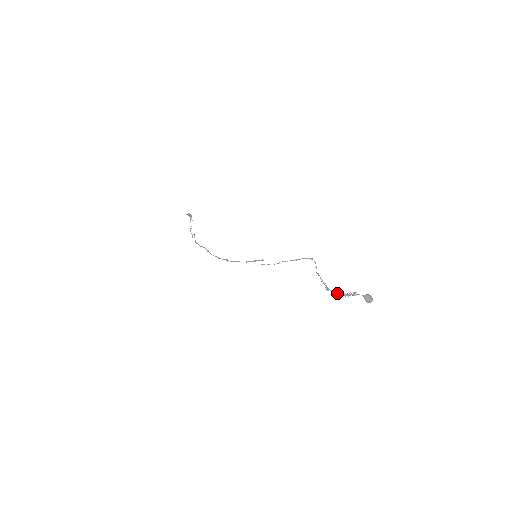
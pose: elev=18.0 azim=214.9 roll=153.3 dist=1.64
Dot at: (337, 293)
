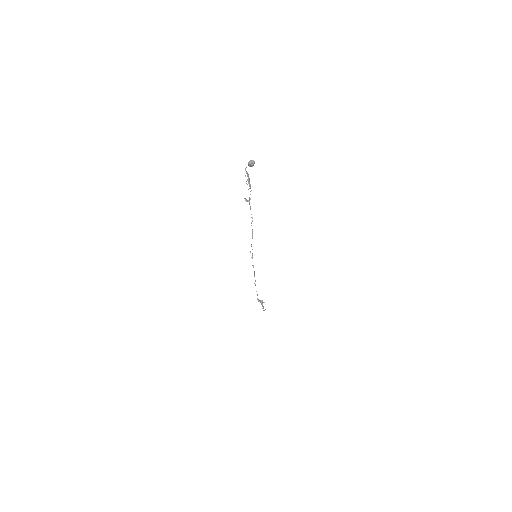
Dot at: (250, 191)
